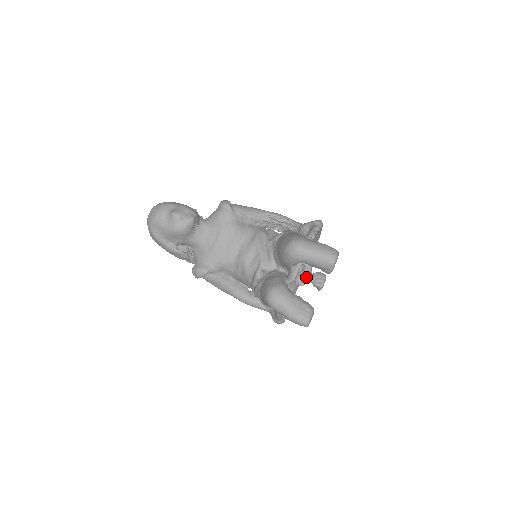
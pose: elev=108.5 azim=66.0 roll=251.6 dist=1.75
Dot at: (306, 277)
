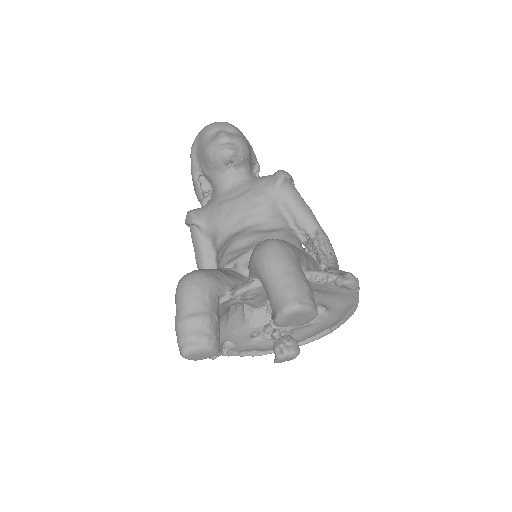
Dot at: (273, 326)
